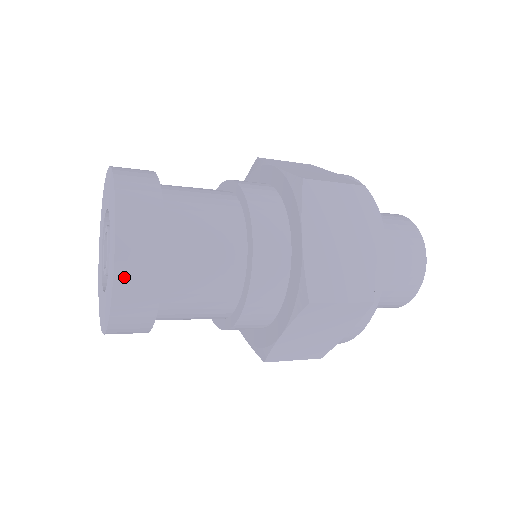
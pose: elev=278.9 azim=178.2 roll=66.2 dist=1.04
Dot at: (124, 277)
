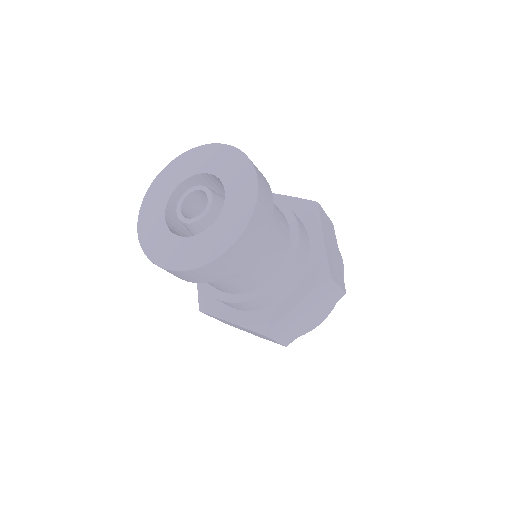
Dot at: (257, 214)
